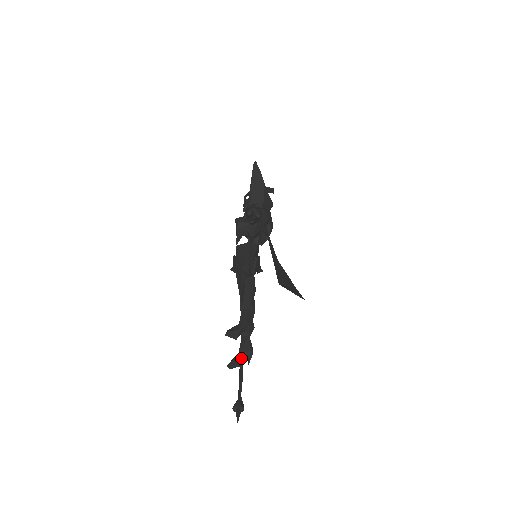
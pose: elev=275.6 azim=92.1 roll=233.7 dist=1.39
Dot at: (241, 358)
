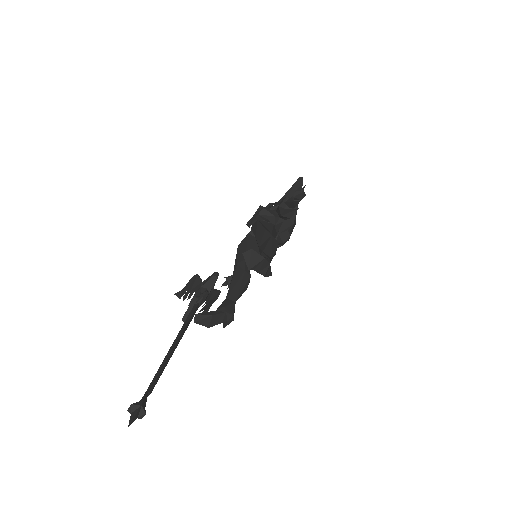
Dot at: (218, 315)
